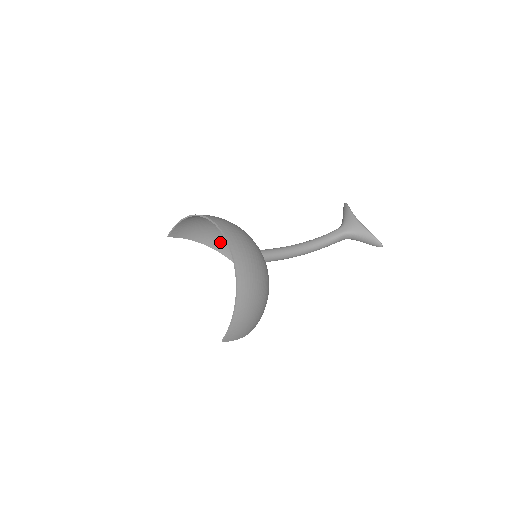
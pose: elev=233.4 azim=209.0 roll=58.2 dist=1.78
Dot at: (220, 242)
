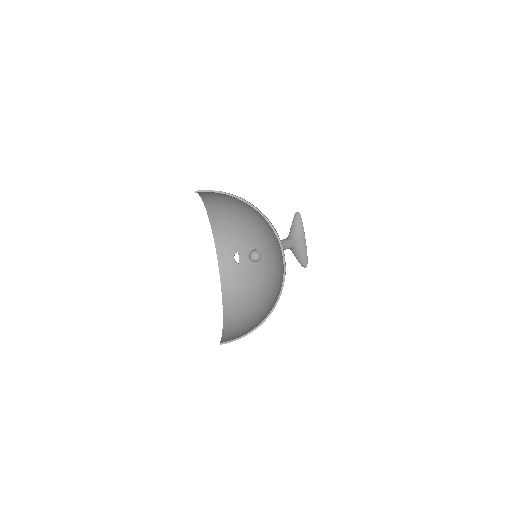
Dot at: (220, 211)
